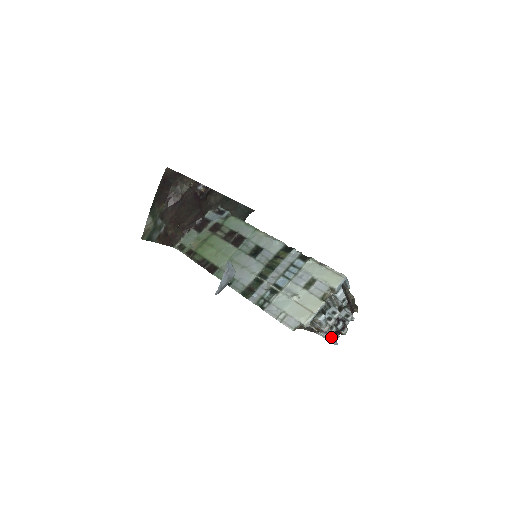
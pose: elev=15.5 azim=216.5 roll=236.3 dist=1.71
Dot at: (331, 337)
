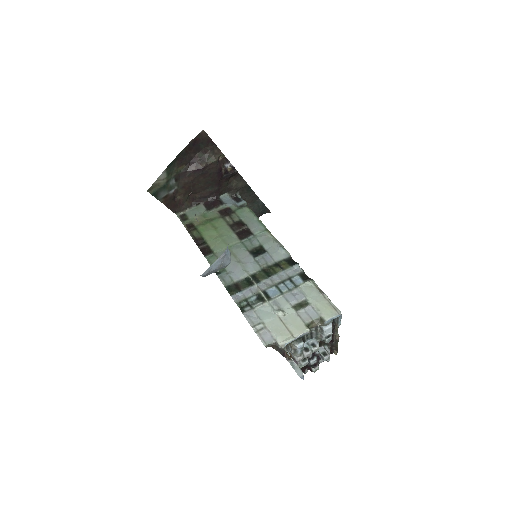
Dot at: (300, 369)
